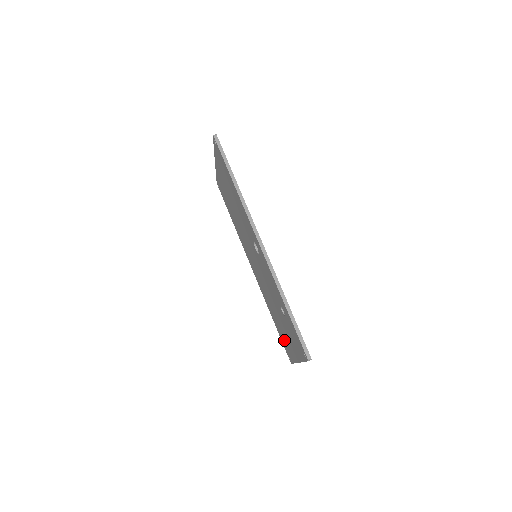
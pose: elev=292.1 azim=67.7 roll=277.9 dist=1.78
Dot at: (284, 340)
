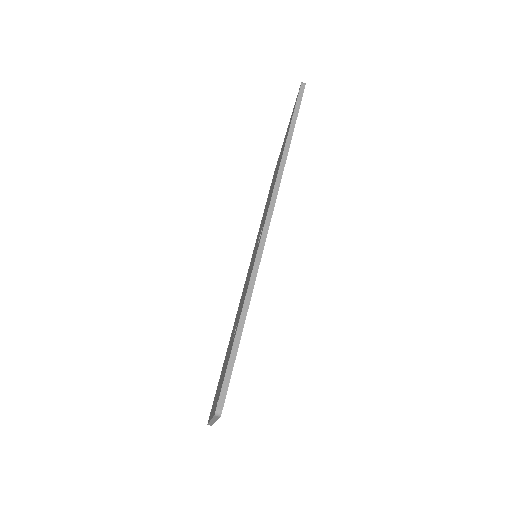
Dot at: occluded
